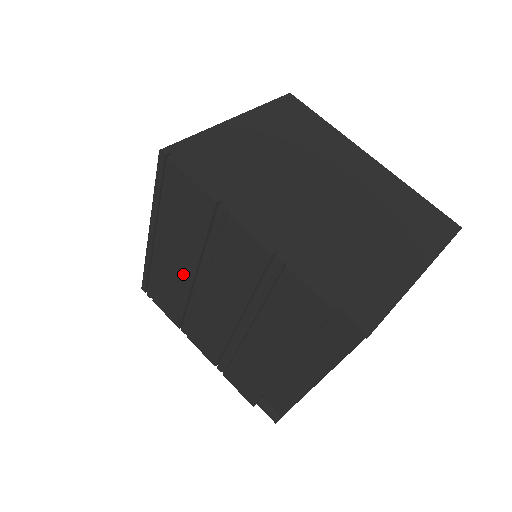
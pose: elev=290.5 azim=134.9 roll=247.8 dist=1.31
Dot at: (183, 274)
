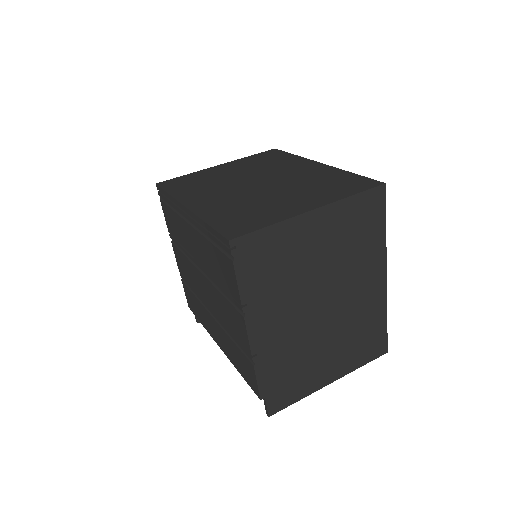
Dot at: (193, 249)
